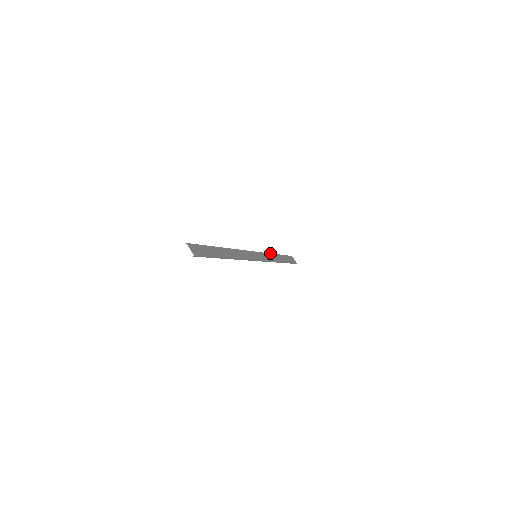
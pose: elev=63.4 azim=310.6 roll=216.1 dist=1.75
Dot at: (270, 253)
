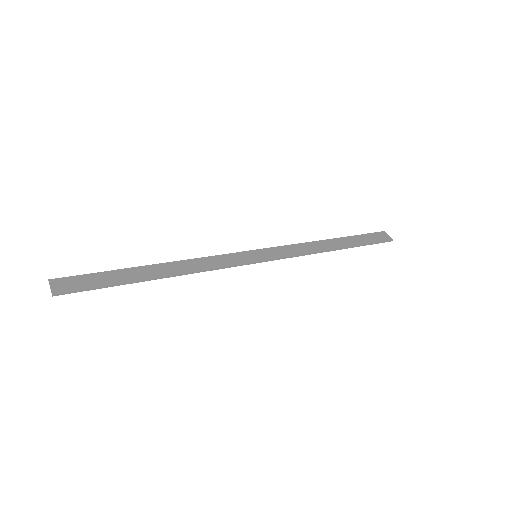
Dot at: occluded
